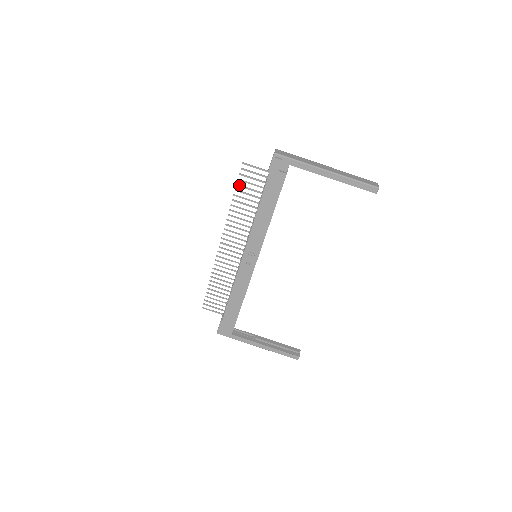
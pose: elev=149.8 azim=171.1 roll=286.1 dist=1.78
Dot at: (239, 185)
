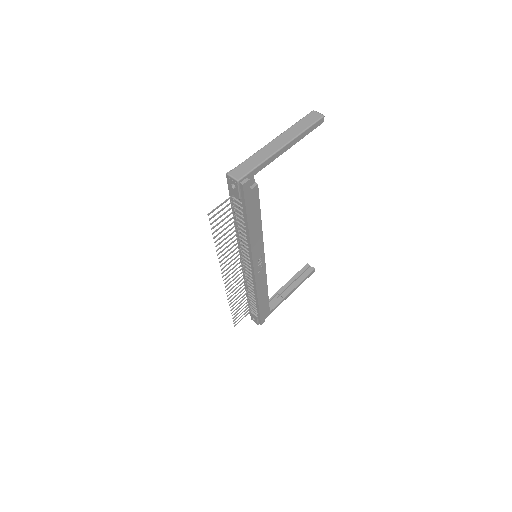
Dot at: occluded
